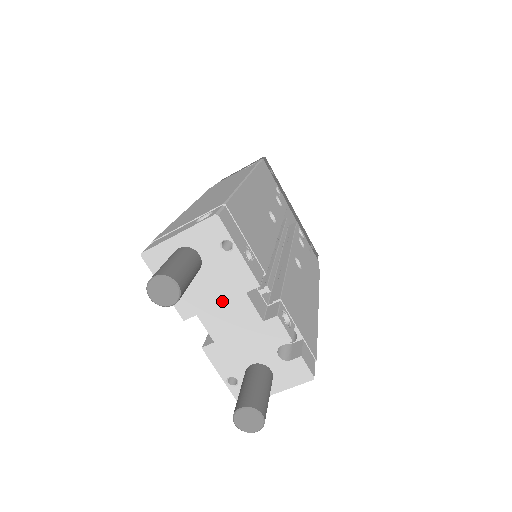
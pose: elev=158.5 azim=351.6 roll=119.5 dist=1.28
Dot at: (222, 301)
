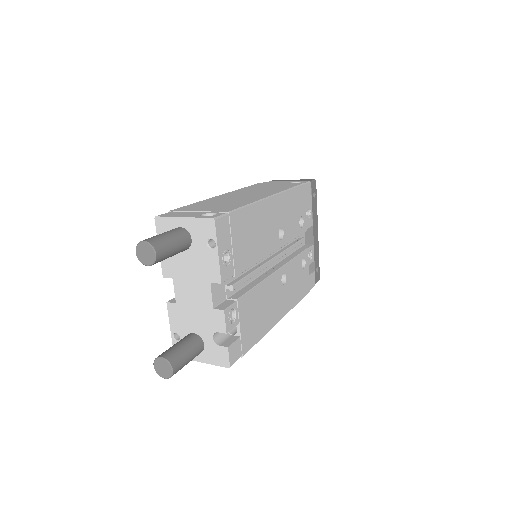
Dot at: (193, 279)
